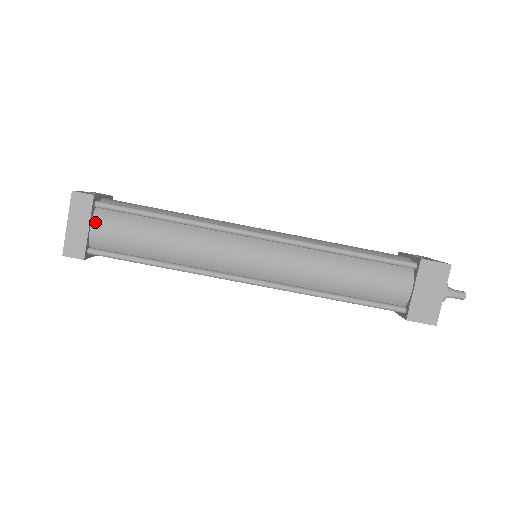
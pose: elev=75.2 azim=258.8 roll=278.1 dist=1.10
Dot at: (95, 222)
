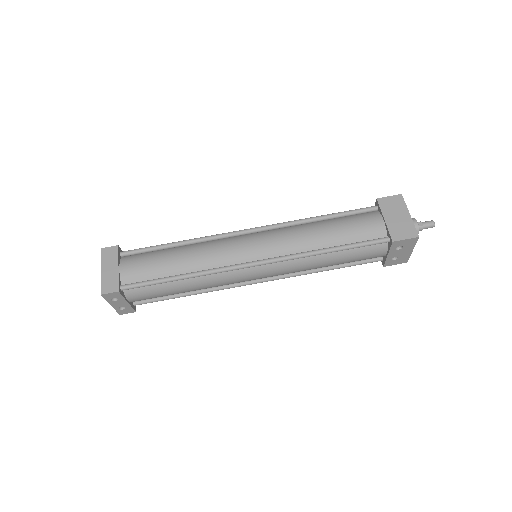
Dot at: (122, 264)
